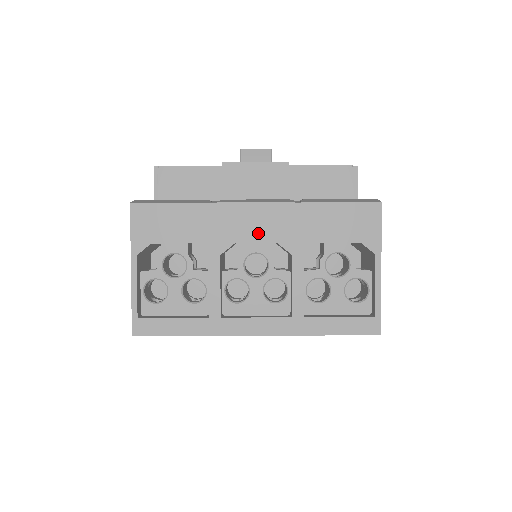
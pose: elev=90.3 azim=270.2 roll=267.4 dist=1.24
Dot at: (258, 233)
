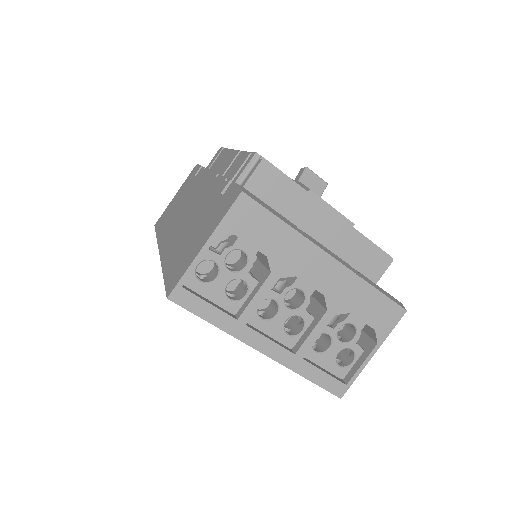
Dot at: (317, 280)
